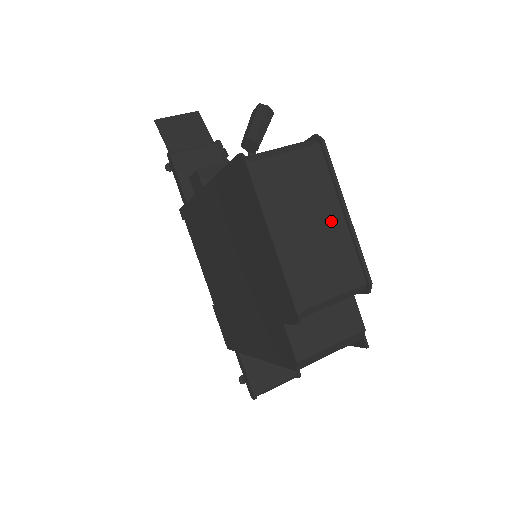
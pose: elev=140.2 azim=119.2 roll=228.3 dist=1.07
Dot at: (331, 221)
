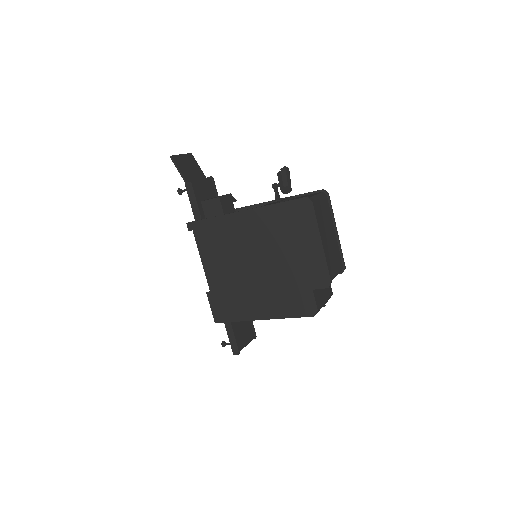
Dot at: (333, 235)
